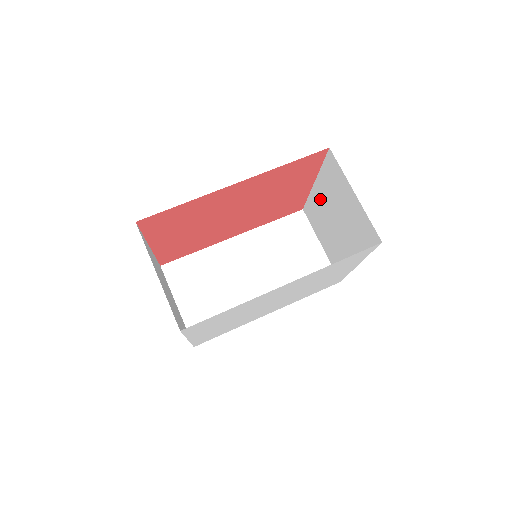
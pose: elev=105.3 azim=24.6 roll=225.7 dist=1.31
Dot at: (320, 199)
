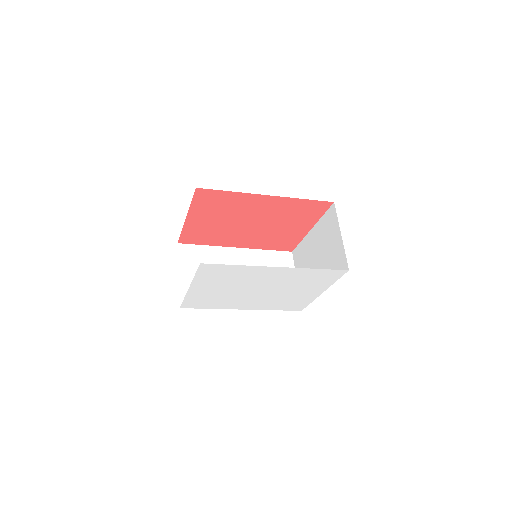
Dot at: (311, 242)
